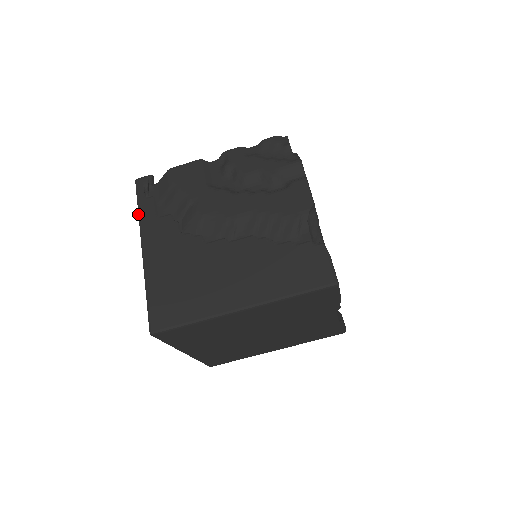
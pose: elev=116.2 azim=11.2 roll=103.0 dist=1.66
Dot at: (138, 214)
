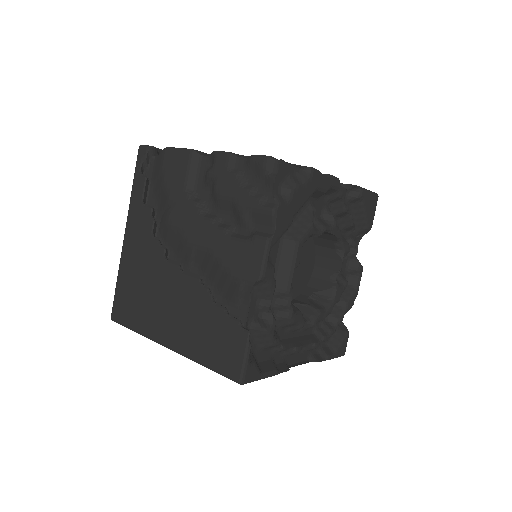
Dot at: (131, 191)
